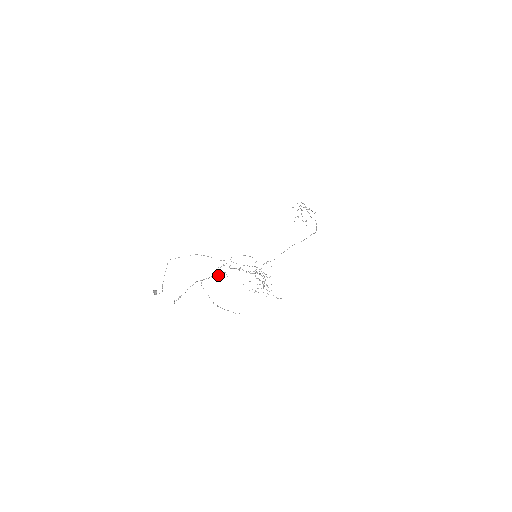
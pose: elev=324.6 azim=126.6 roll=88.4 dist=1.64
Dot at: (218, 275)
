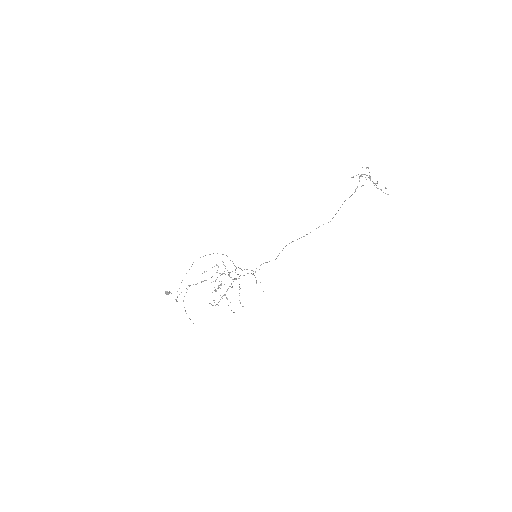
Dot at: (205, 280)
